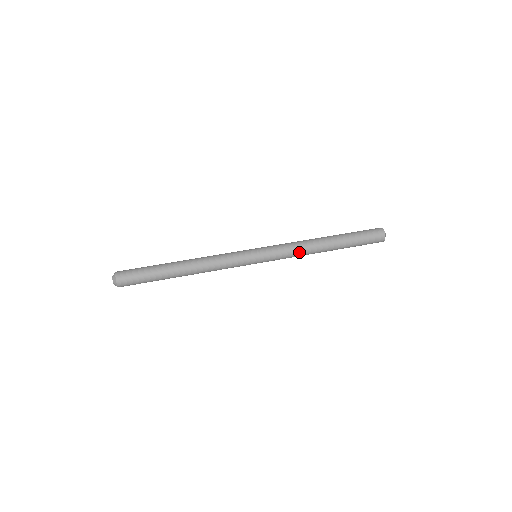
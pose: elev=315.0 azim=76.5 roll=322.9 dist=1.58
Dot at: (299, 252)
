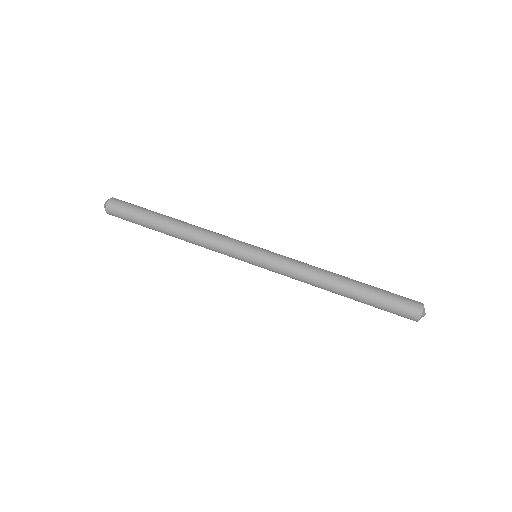
Dot at: (302, 281)
